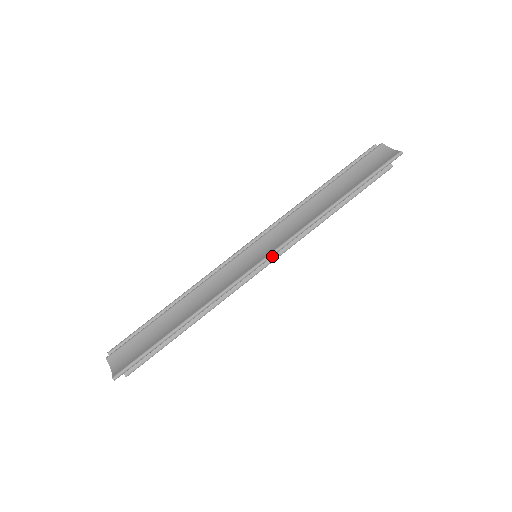
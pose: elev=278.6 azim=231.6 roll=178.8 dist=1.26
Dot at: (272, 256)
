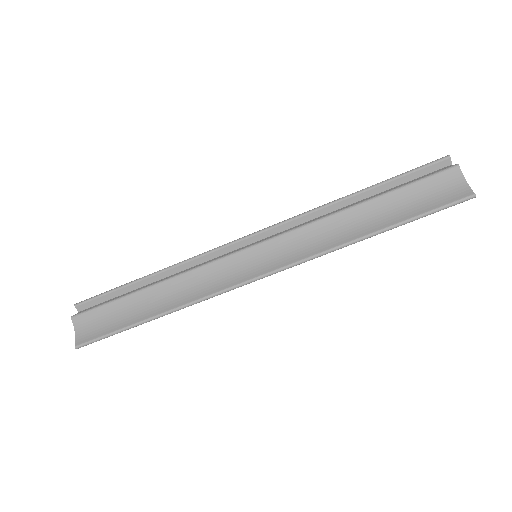
Dot at: occluded
